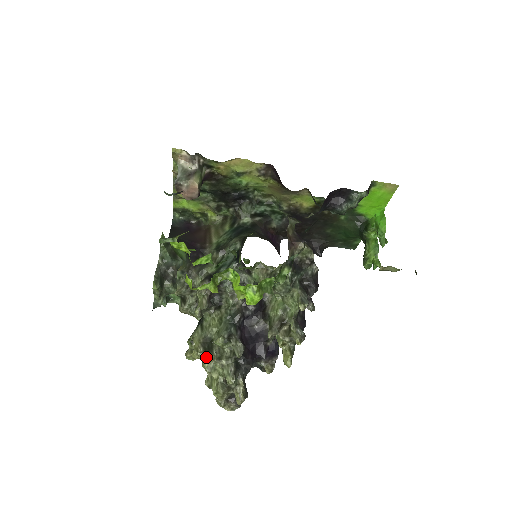
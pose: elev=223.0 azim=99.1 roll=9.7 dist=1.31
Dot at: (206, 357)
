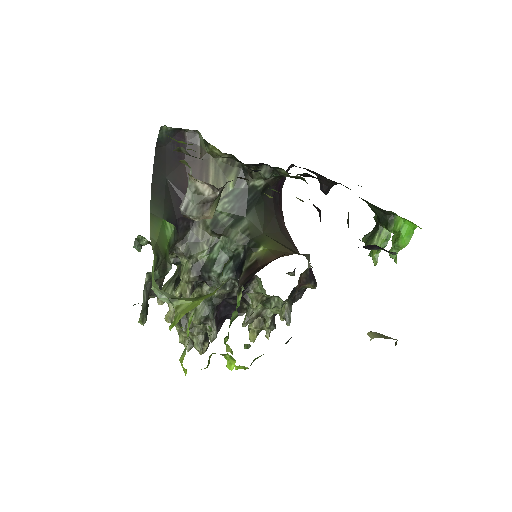
Dot at: (179, 326)
